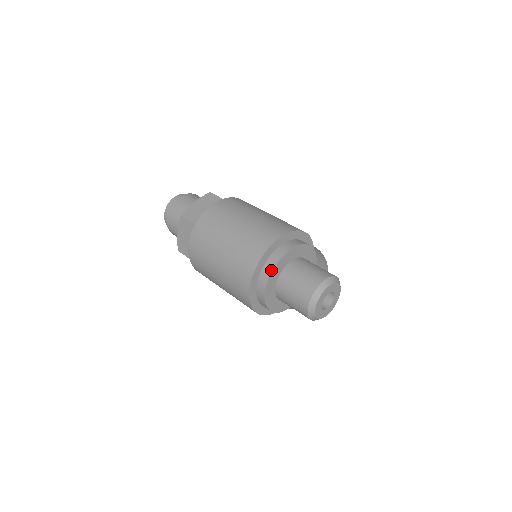
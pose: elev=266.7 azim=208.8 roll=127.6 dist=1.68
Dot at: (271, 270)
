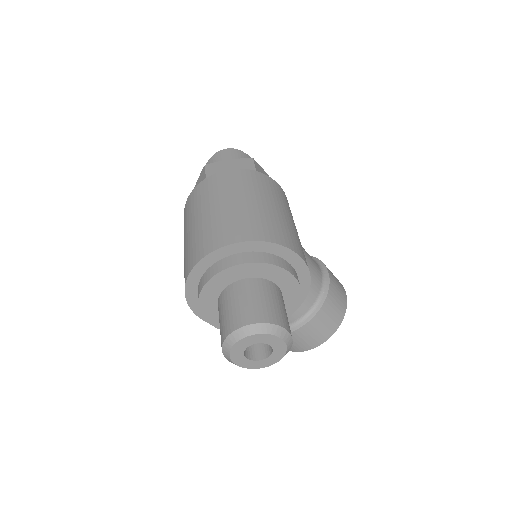
Dot at: (217, 271)
